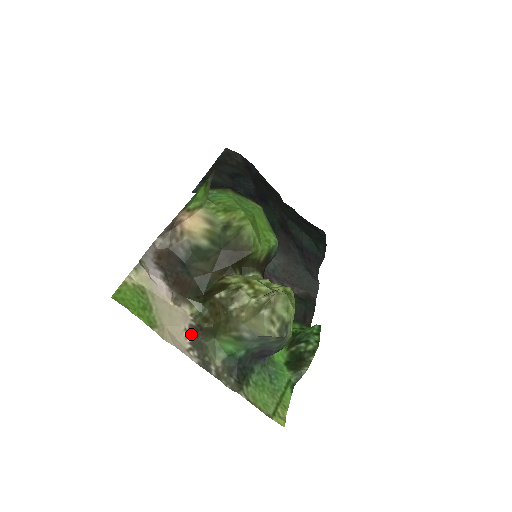
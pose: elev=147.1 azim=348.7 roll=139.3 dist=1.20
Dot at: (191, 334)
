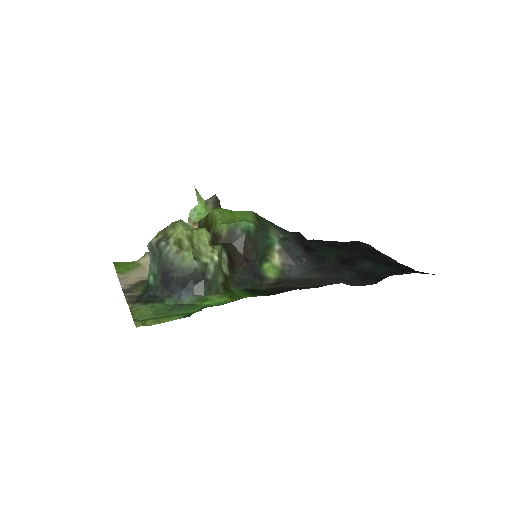
Dot at: (142, 282)
